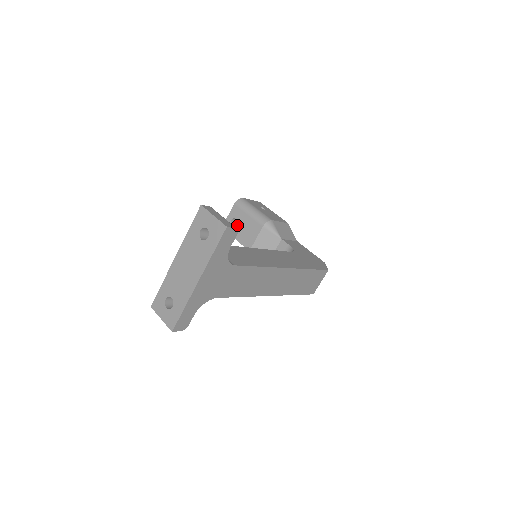
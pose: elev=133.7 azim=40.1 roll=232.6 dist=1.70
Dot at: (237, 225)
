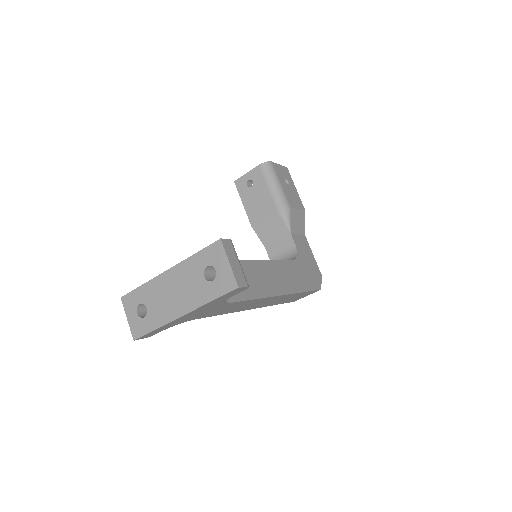
Dot at: (251, 190)
